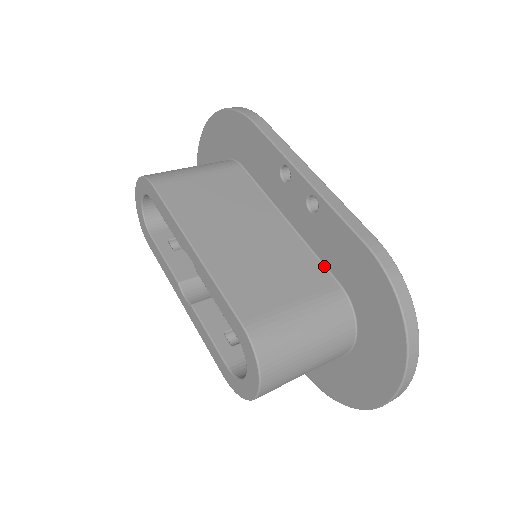
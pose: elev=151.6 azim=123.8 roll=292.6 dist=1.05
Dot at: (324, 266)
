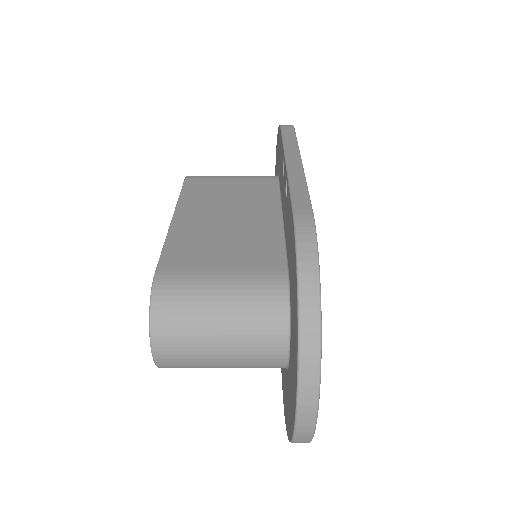
Dot at: (286, 255)
